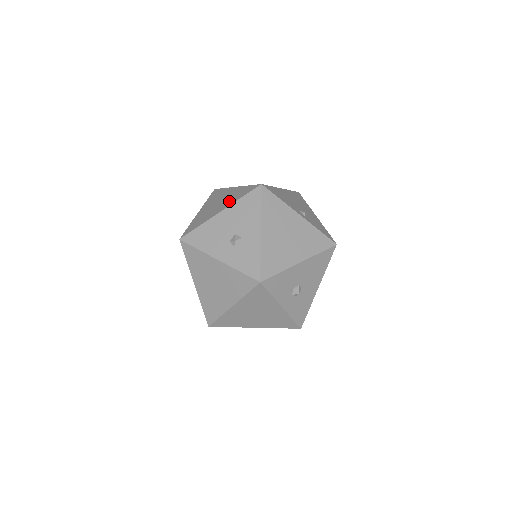
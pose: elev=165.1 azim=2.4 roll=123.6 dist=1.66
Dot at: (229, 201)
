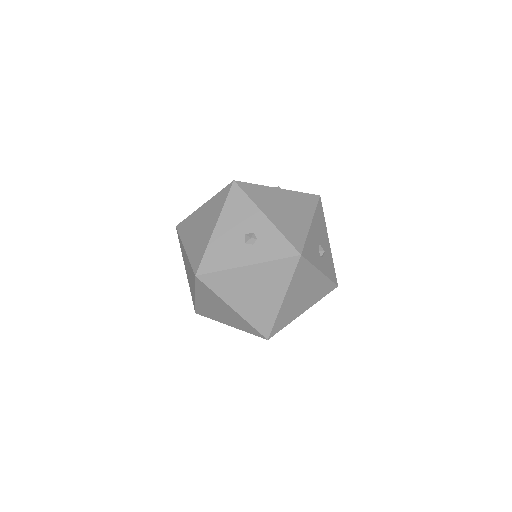
Dot at: (213, 215)
